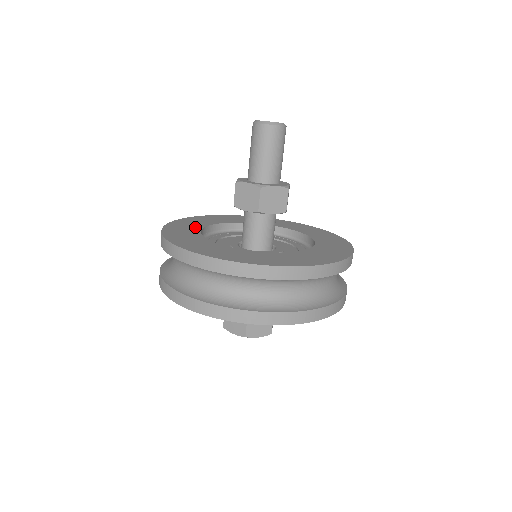
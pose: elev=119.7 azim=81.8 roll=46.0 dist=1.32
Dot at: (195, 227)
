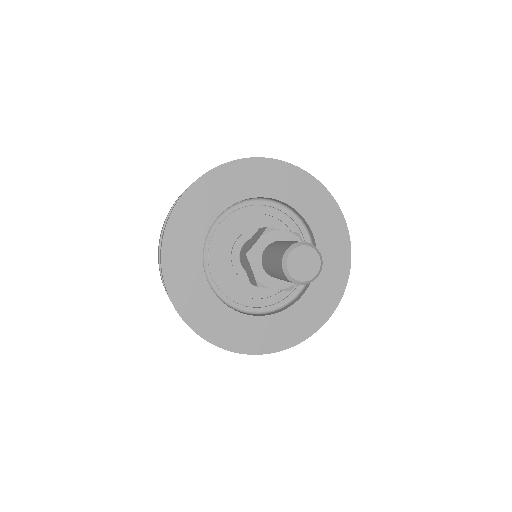
Dot at: (212, 211)
